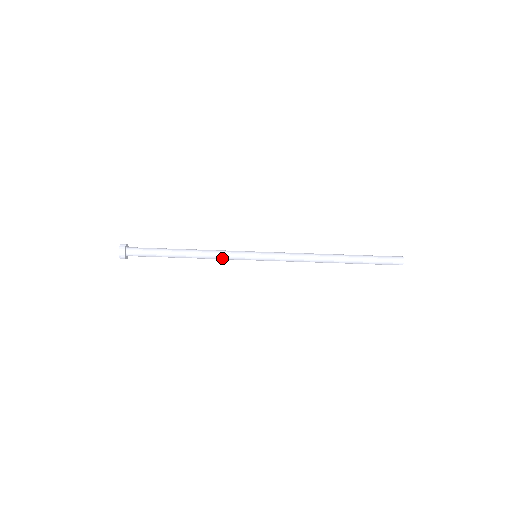
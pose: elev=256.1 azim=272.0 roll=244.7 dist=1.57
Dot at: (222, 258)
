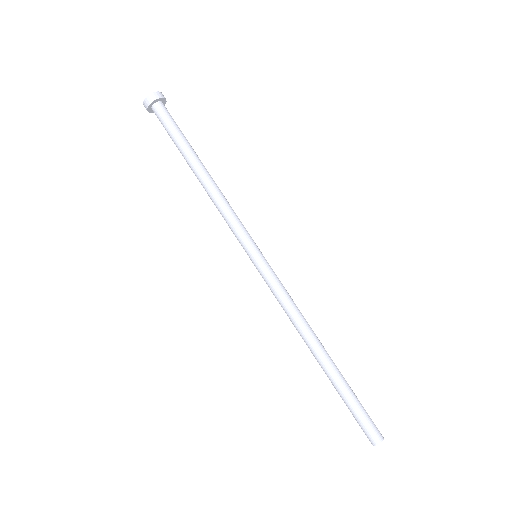
Dot at: (224, 219)
